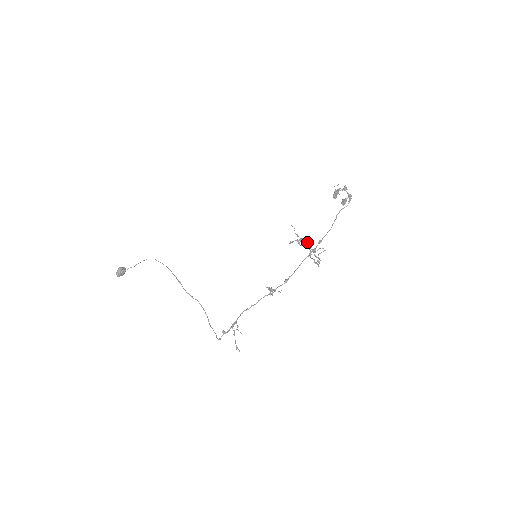
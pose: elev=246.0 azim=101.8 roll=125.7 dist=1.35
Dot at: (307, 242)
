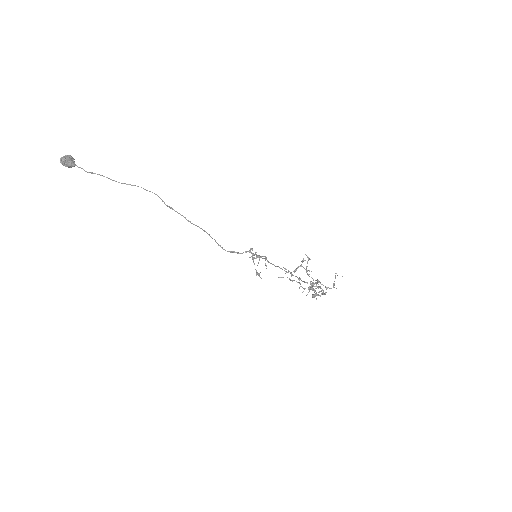
Dot at: occluded
